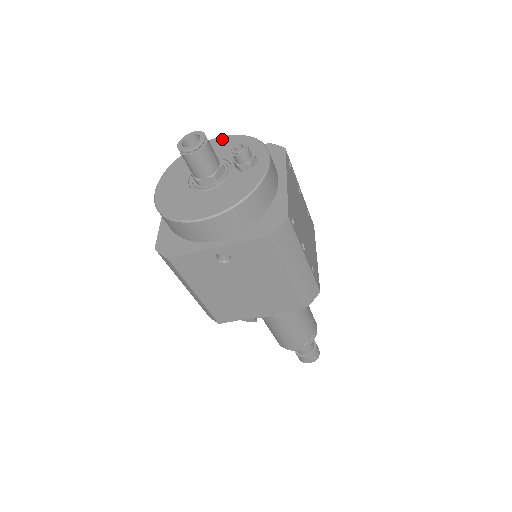
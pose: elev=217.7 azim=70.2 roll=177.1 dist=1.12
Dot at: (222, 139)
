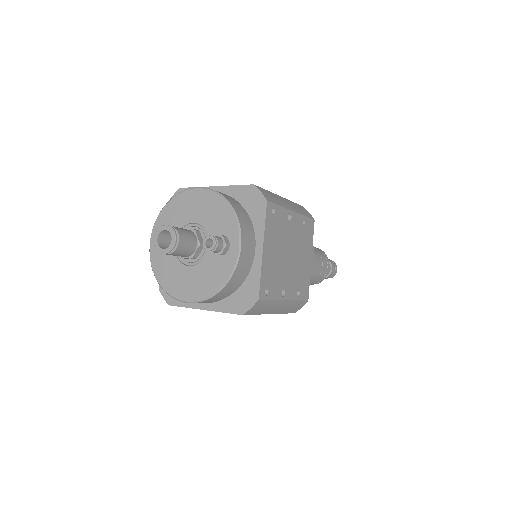
Dot at: (203, 194)
